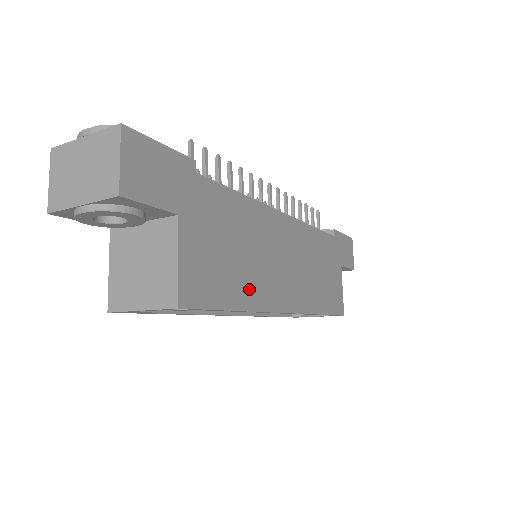
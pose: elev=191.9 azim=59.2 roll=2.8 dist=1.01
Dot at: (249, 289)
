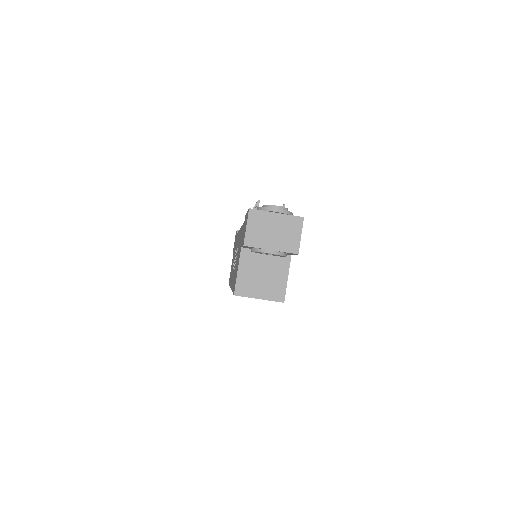
Dot at: occluded
